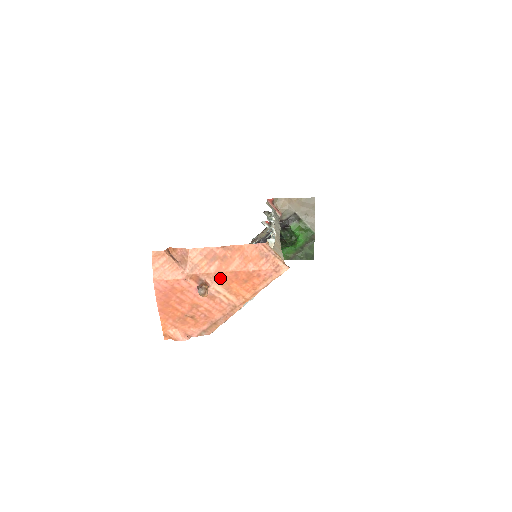
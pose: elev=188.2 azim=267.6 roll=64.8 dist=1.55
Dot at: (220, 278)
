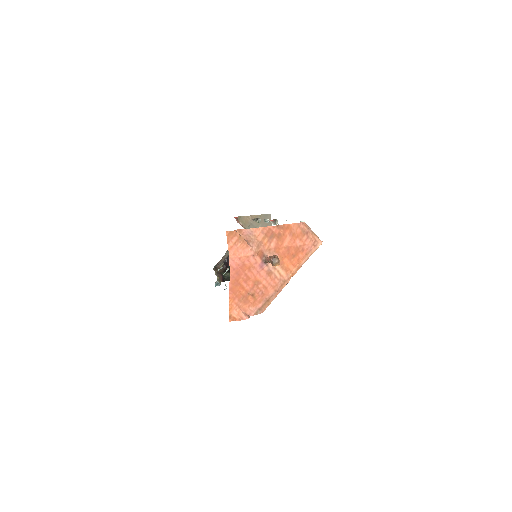
Dot at: (277, 254)
